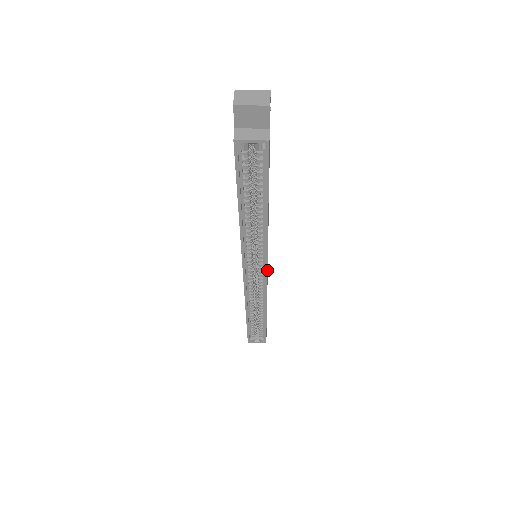
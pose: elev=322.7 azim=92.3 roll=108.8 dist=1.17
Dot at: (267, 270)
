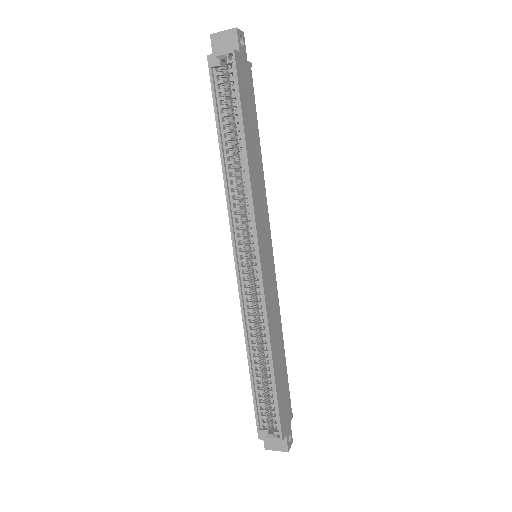
Dot at: (263, 263)
